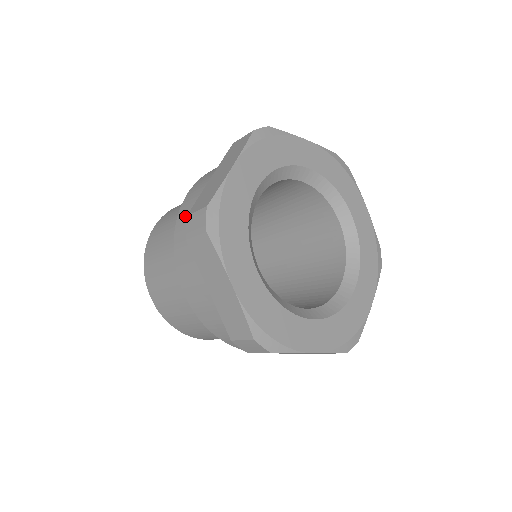
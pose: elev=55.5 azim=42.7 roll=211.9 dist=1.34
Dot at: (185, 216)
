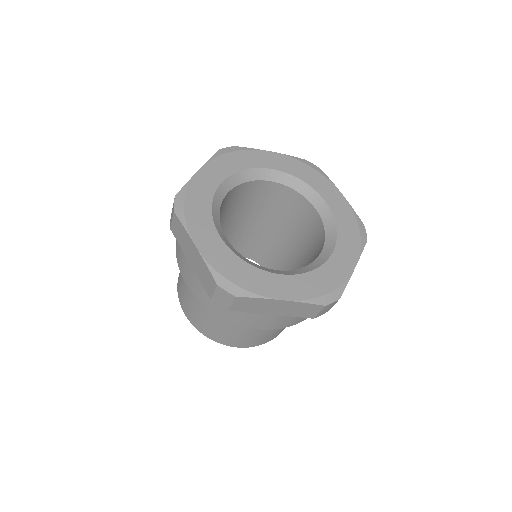
Dot at: occluded
